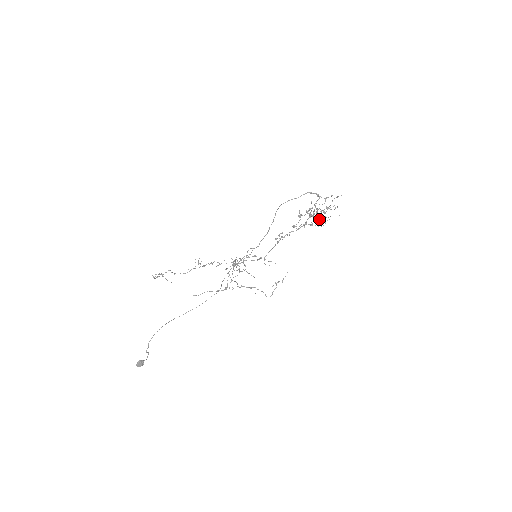
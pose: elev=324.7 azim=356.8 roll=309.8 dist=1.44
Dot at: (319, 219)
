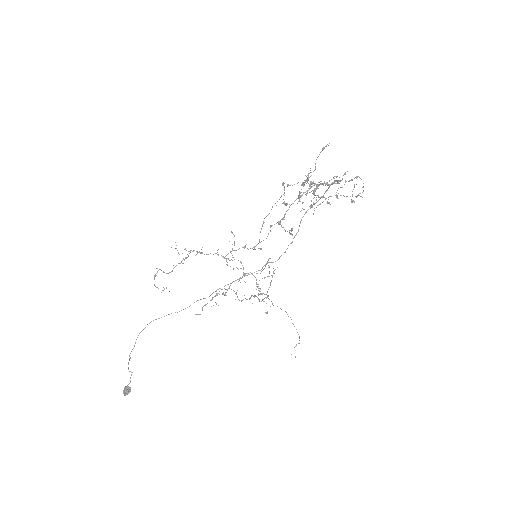
Dot at: (310, 184)
